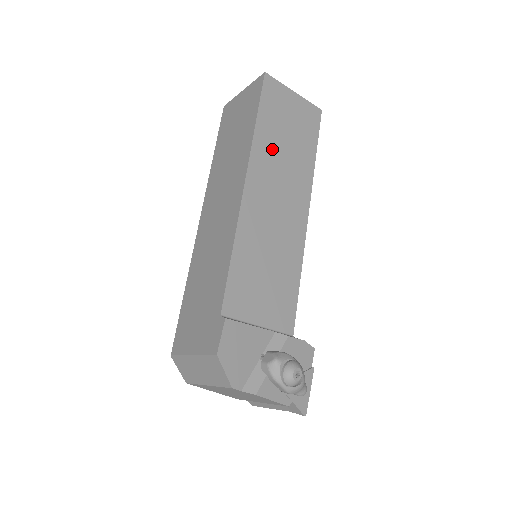
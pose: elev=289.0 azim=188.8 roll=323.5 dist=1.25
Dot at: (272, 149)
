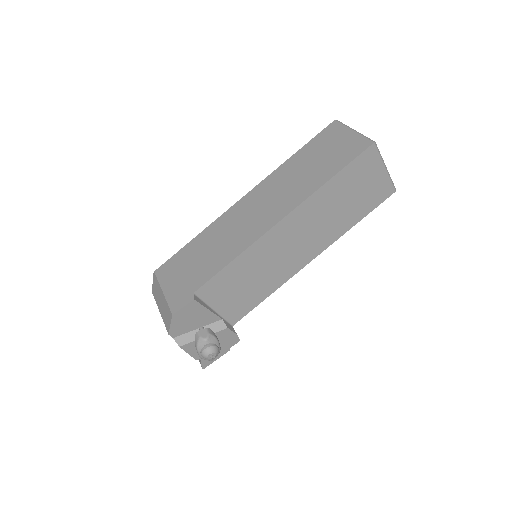
Dot at: (325, 204)
